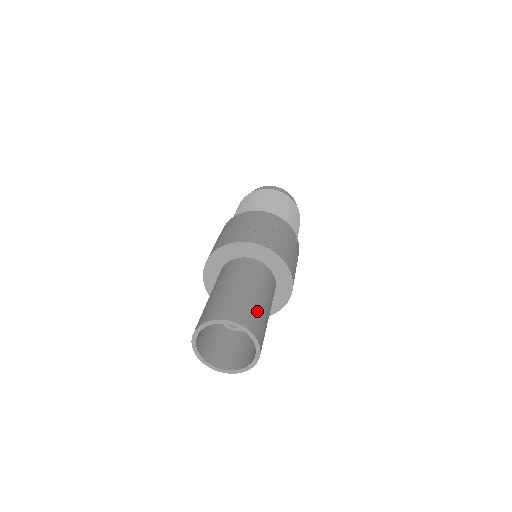
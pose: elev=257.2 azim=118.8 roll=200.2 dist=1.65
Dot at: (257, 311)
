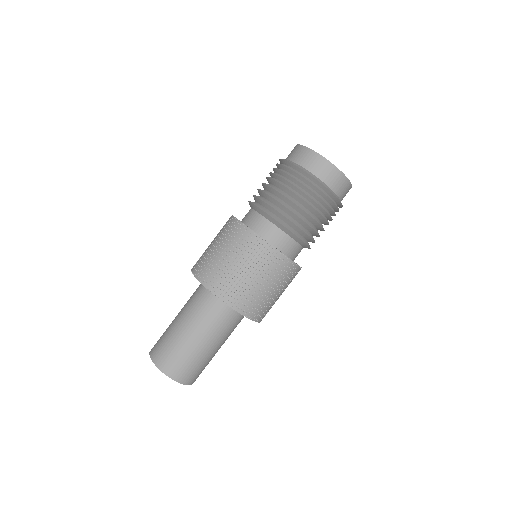
Dot at: (205, 364)
